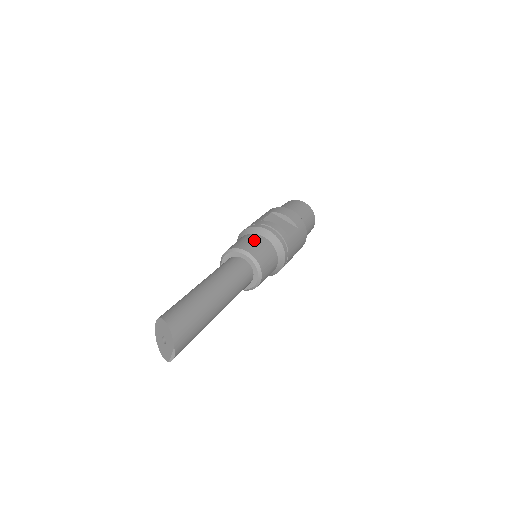
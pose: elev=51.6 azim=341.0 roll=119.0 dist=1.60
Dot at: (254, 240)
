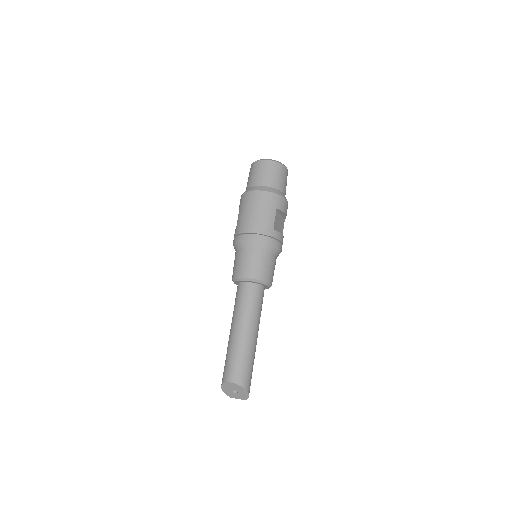
Dot at: (272, 265)
